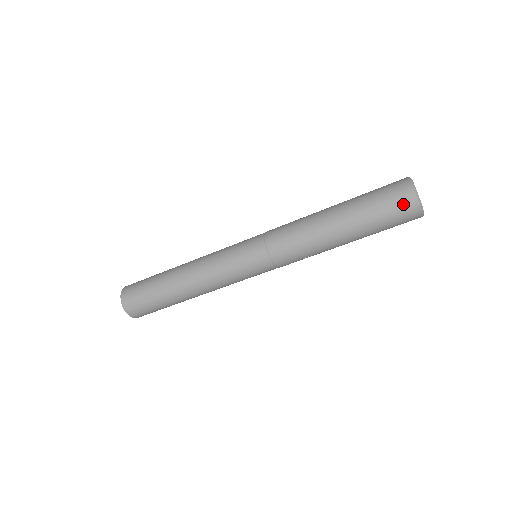
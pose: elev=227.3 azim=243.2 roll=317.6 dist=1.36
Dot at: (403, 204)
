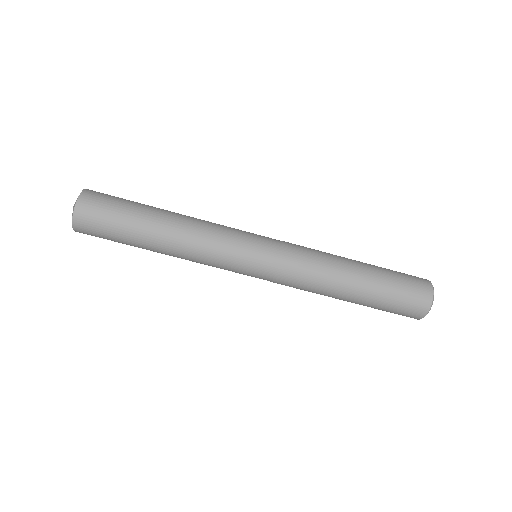
Dot at: (413, 312)
